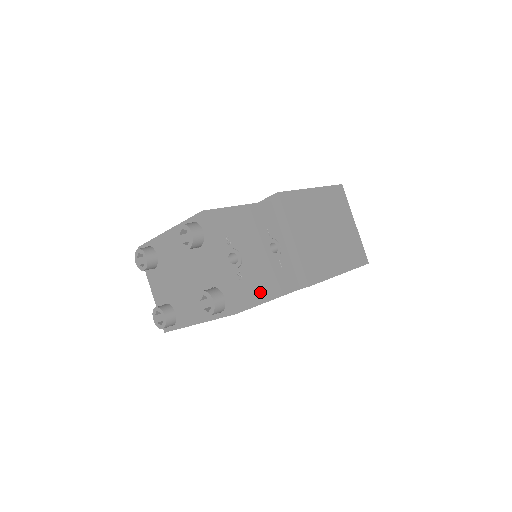
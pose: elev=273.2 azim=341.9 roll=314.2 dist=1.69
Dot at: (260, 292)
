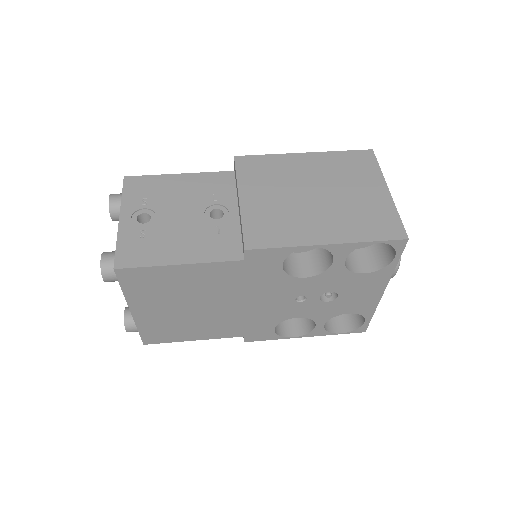
Dot at: (167, 253)
